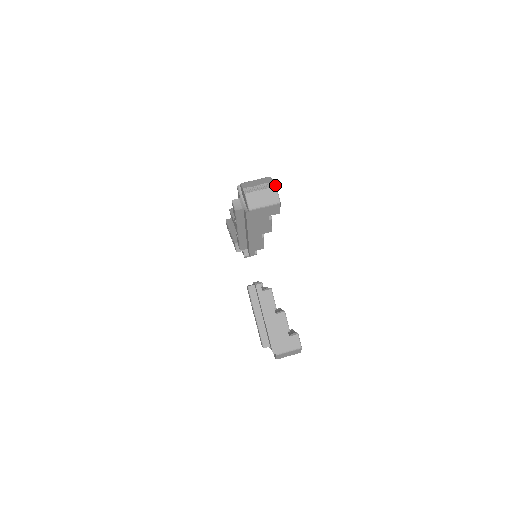
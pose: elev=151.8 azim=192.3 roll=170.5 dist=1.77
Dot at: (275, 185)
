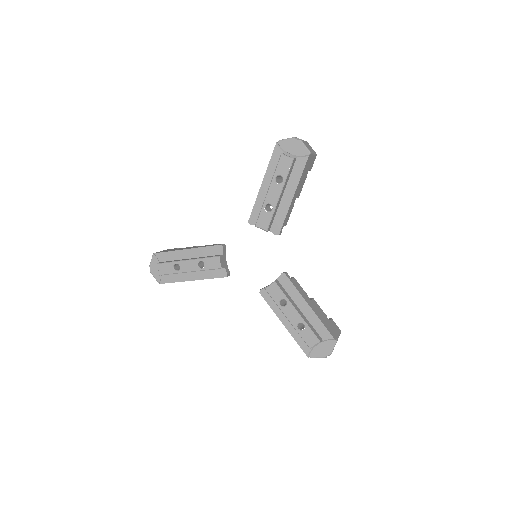
Dot at: (306, 141)
